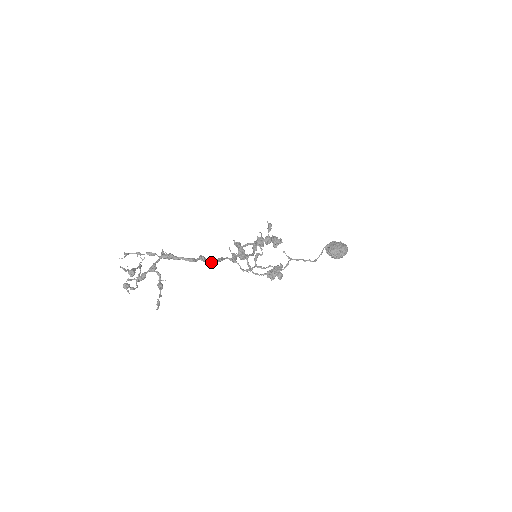
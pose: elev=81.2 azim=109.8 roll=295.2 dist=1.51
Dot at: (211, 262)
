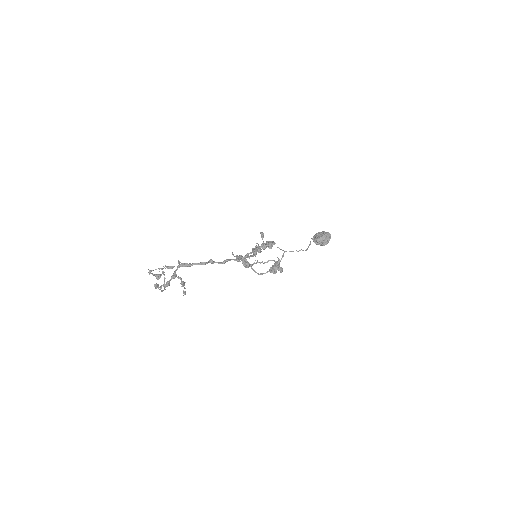
Dot at: (219, 263)
